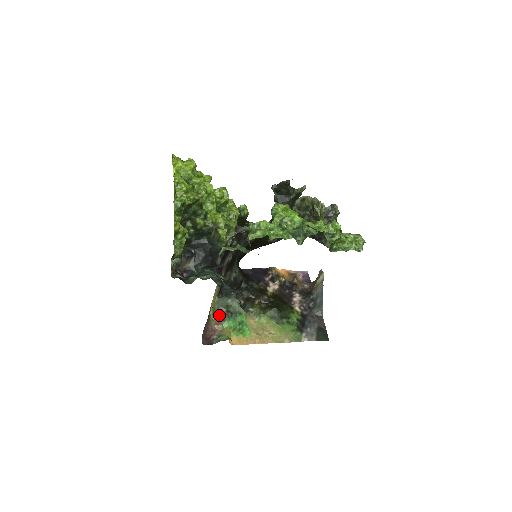
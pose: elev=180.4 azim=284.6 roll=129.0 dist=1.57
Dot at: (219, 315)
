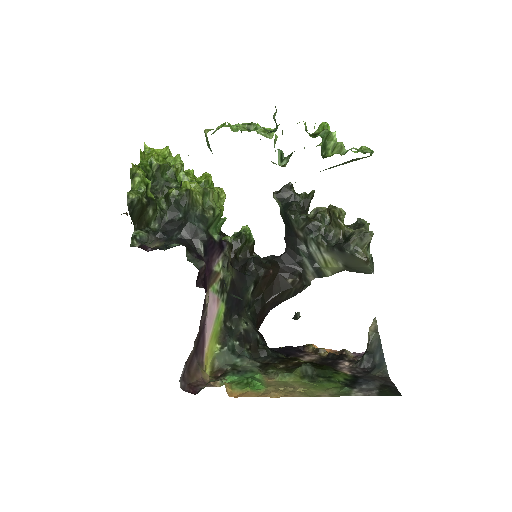
Dot at: (220, 374)
